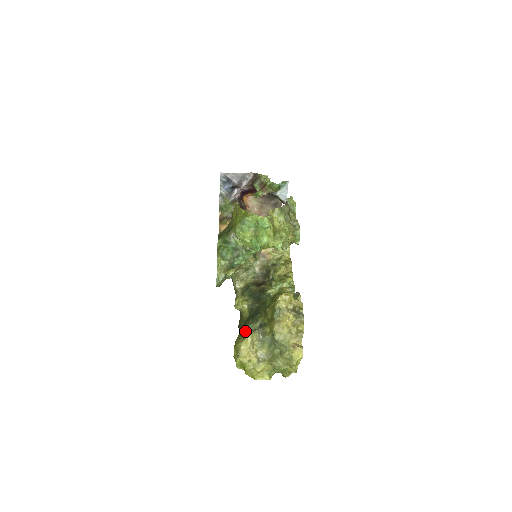
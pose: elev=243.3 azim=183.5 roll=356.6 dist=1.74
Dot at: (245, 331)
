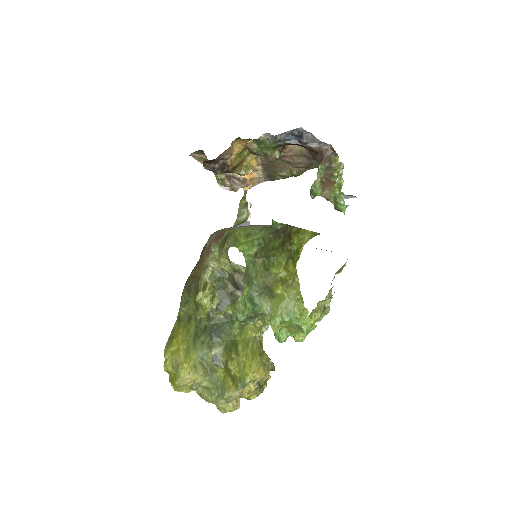
Dot at: (197, 357)
